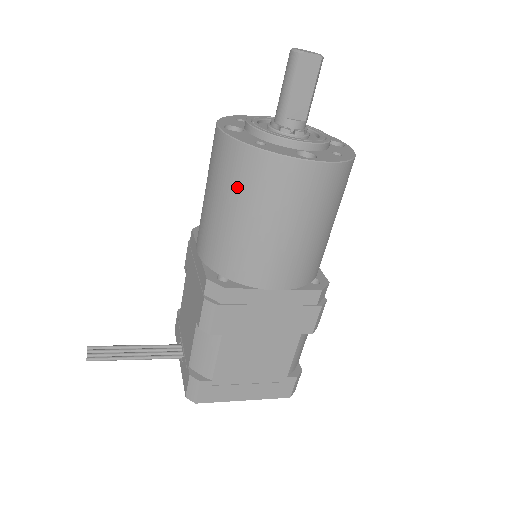
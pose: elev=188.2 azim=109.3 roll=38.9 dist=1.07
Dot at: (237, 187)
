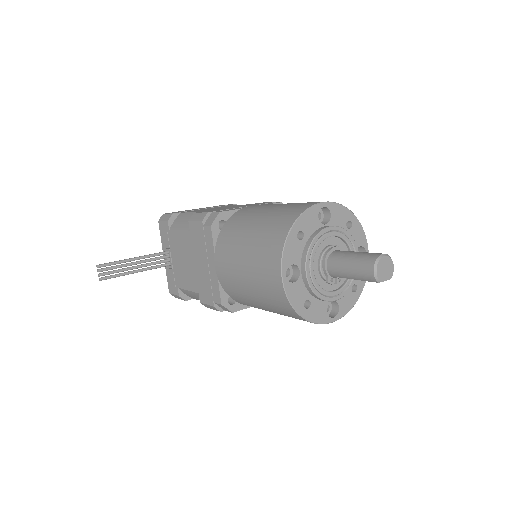
Dot at: (274, 308)
